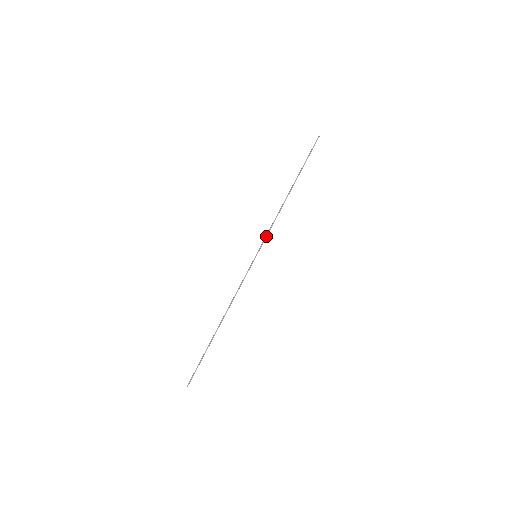
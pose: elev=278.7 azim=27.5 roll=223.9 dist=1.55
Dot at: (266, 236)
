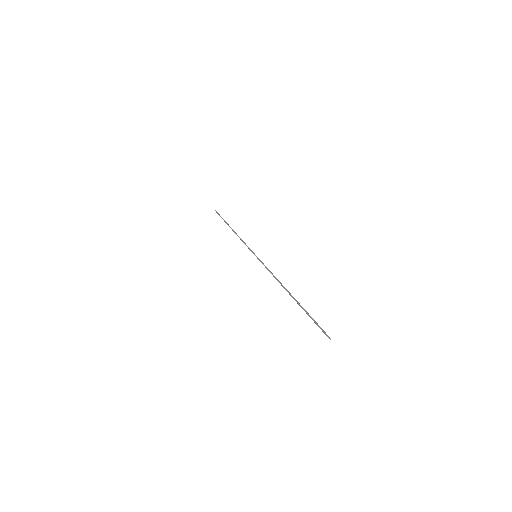
Dot at: occluded
